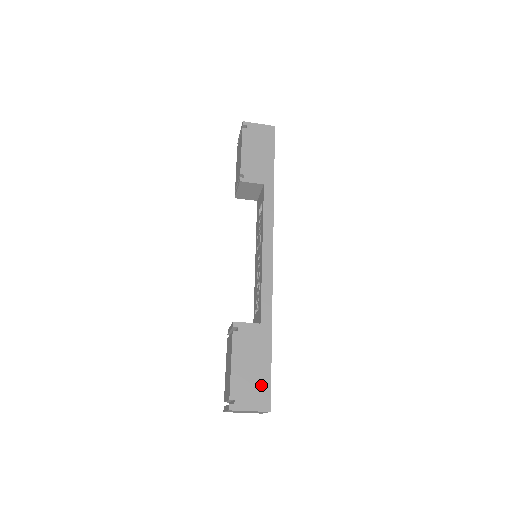
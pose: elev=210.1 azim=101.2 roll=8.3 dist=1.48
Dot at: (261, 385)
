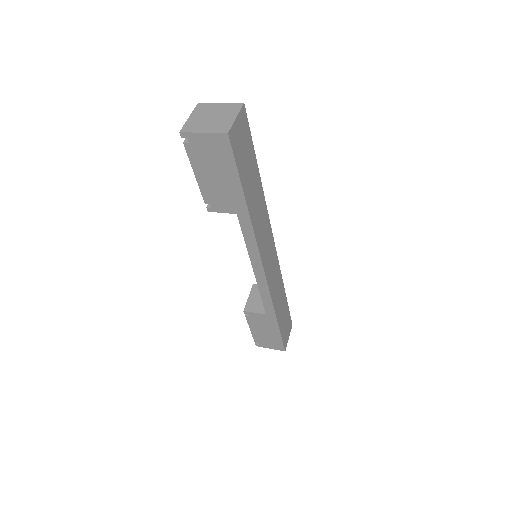
Dot at: (275, 341)
